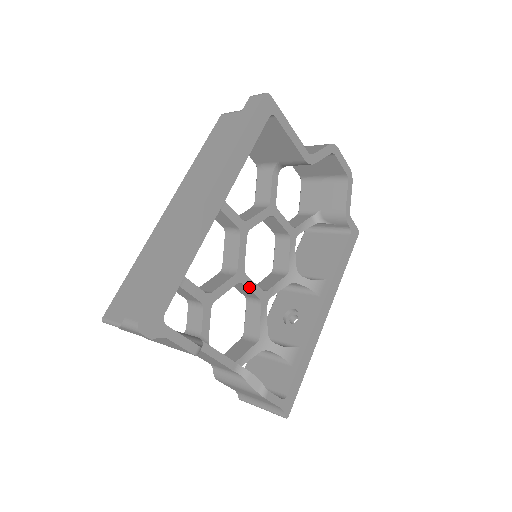
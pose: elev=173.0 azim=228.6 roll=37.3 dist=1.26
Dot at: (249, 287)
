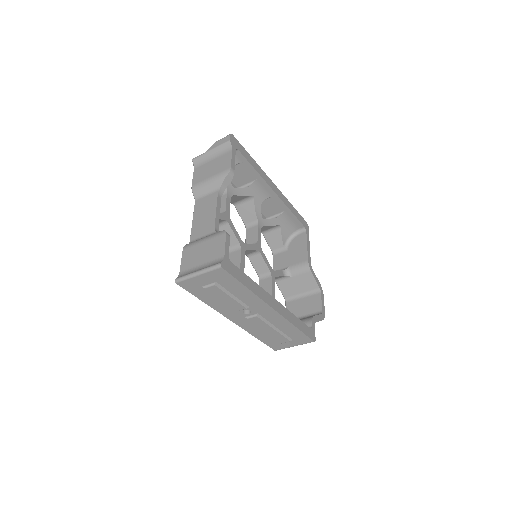
Dot at: (242, 256)
